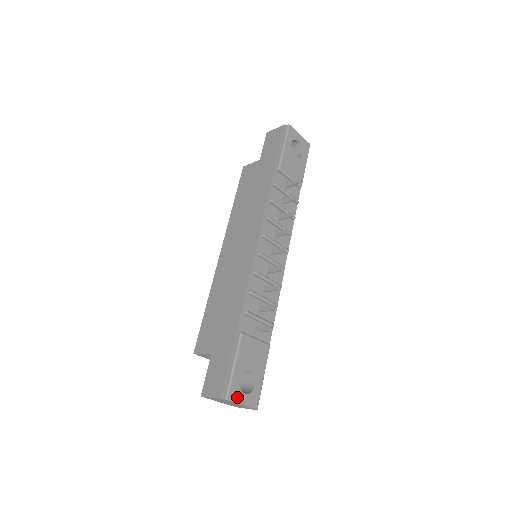
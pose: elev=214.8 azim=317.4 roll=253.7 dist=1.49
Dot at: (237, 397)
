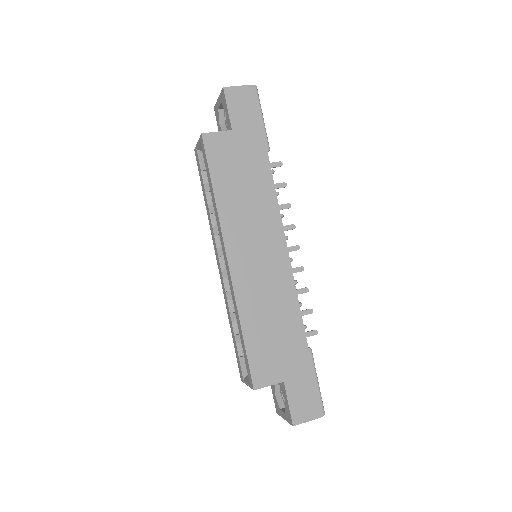
Dot at: occluded
